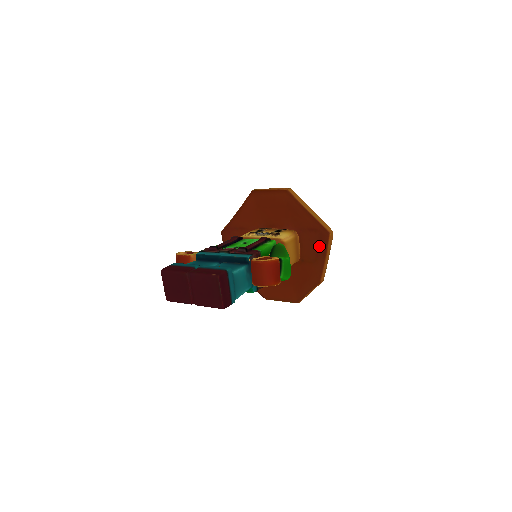
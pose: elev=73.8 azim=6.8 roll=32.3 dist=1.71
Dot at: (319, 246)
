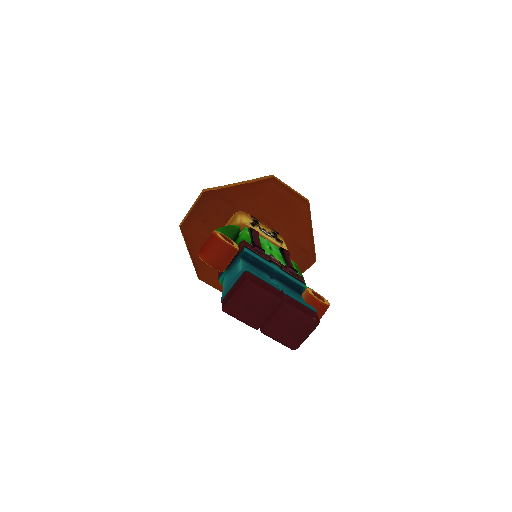
Dot at: (298, 266)
